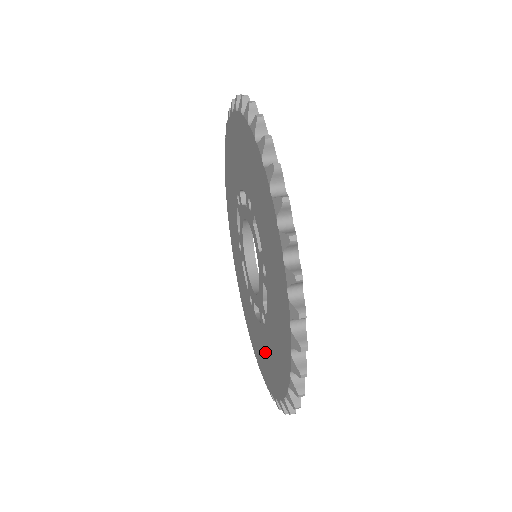
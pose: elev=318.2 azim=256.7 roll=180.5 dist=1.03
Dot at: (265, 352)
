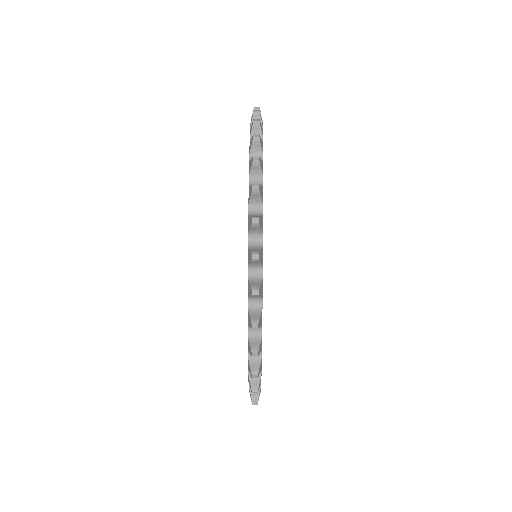
Dot at: occluded
